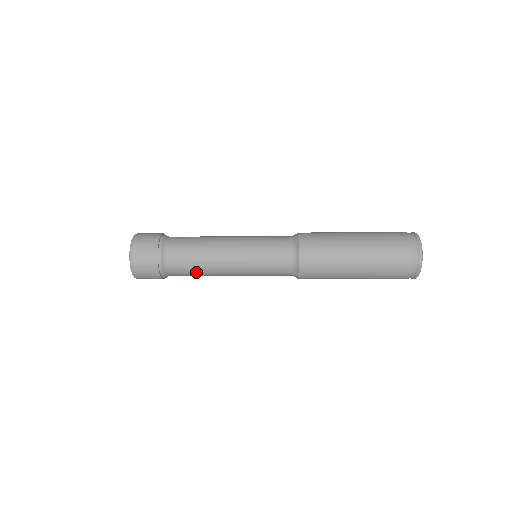
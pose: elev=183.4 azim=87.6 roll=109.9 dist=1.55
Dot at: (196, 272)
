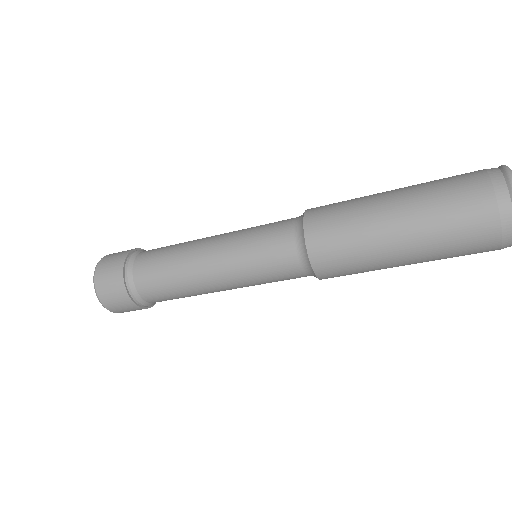
Dot at: (168, 262)
